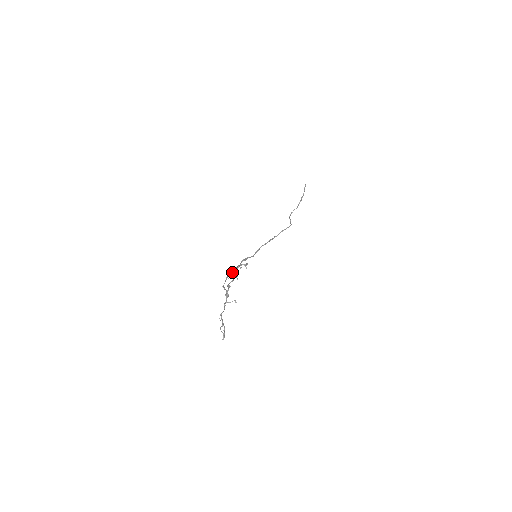
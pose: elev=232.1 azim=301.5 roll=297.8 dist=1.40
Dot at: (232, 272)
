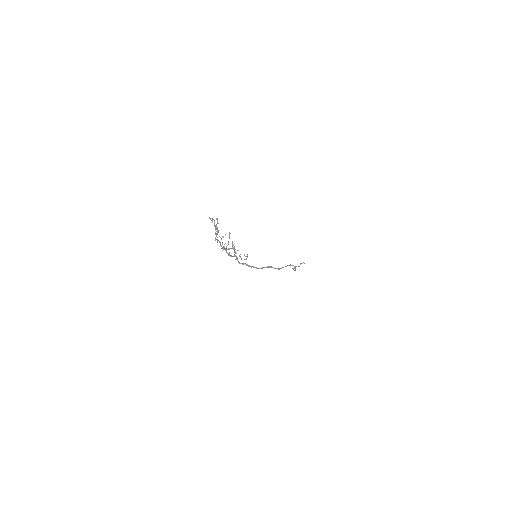
Dot at: (231, 255)
